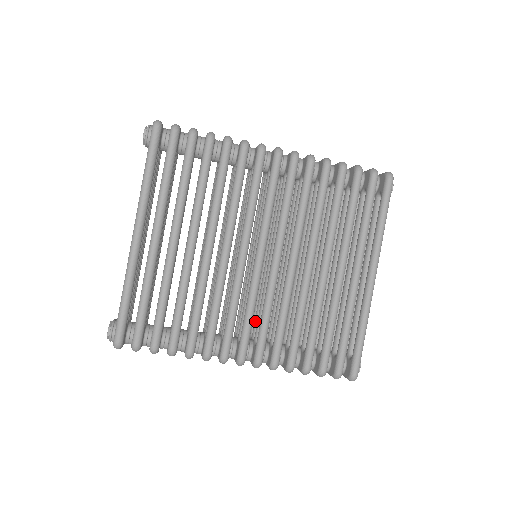
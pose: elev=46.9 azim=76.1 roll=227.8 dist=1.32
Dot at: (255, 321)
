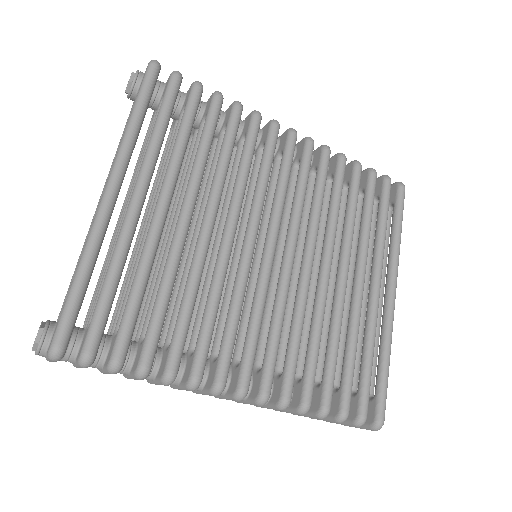
Dot at: occluded
